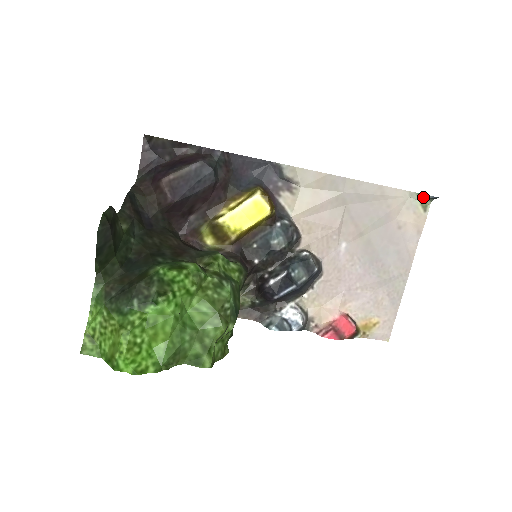
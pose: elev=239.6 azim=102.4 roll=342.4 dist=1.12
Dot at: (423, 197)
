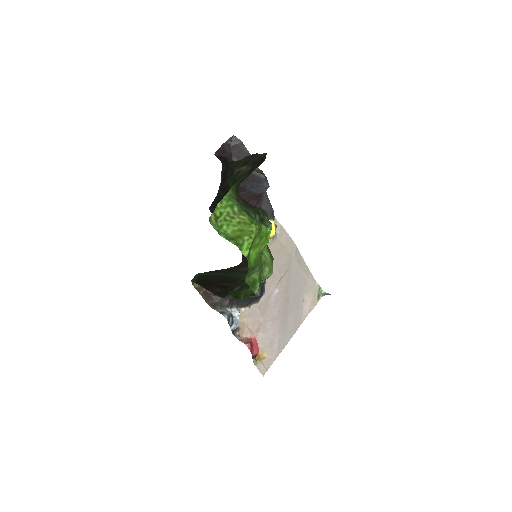
Dot at: (321, 291)
